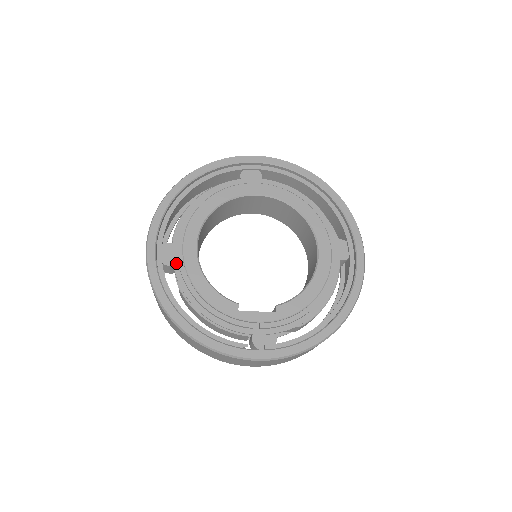
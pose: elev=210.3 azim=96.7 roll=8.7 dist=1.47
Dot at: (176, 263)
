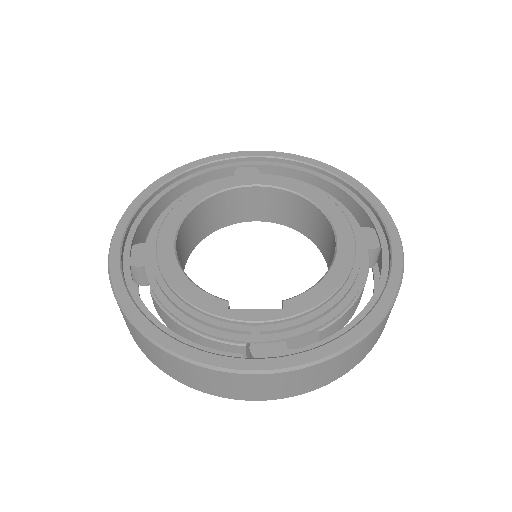
Dot at: (148, 262)
